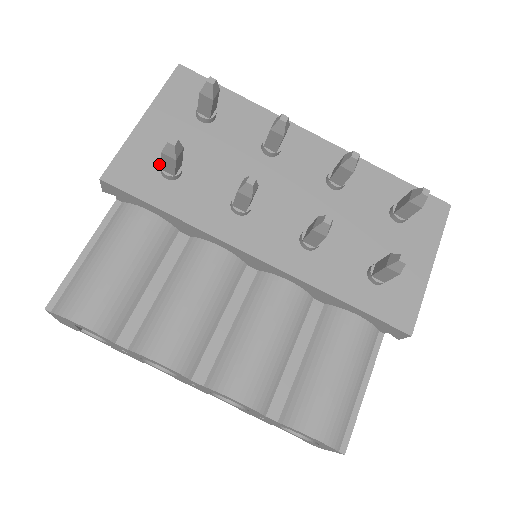
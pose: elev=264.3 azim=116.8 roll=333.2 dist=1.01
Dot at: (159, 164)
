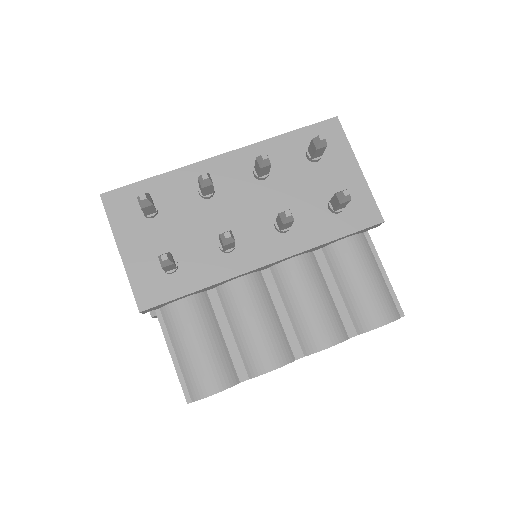
Dot at: (159, 269)
